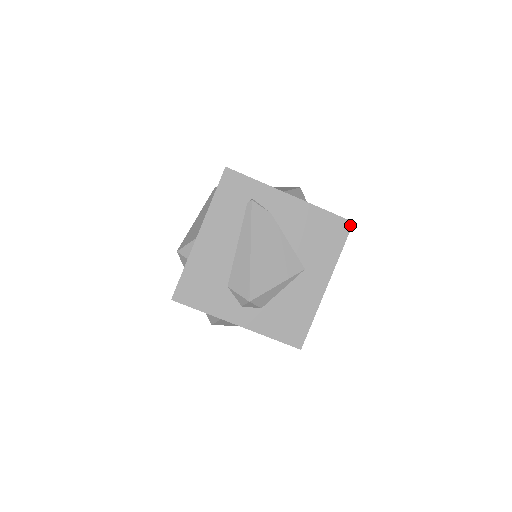
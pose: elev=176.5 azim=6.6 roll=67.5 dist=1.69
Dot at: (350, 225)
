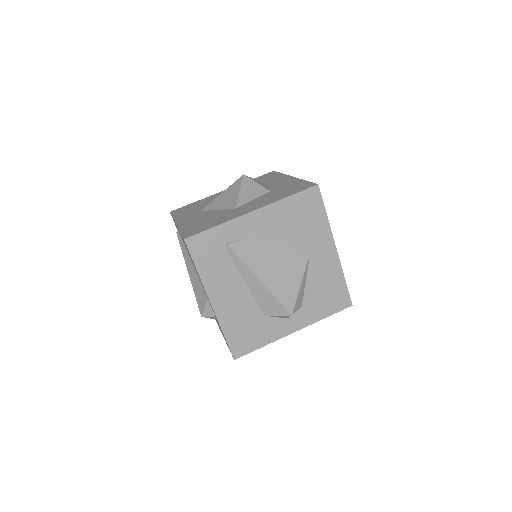
Dot at: (317, 189)
